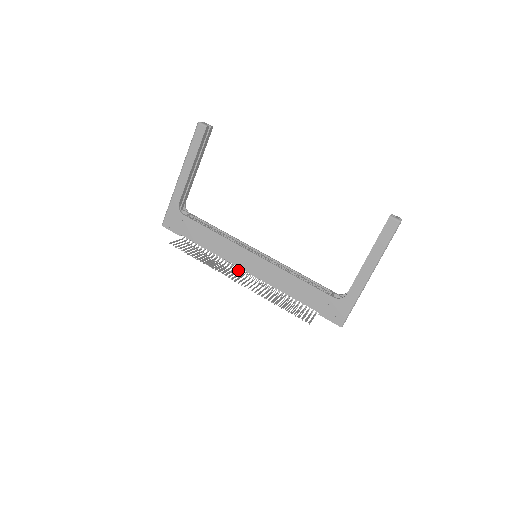
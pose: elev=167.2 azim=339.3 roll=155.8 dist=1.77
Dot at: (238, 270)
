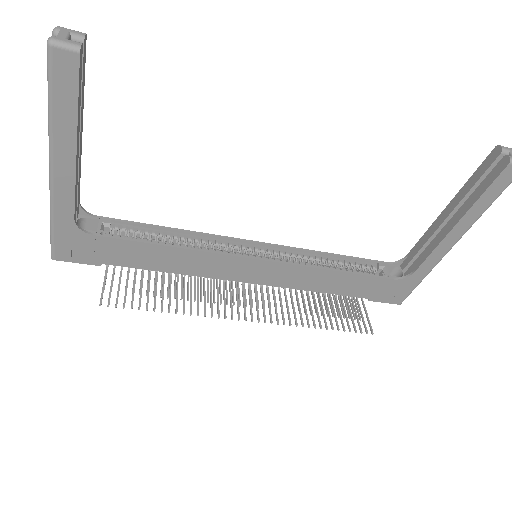
Dot at: (230, 283)
